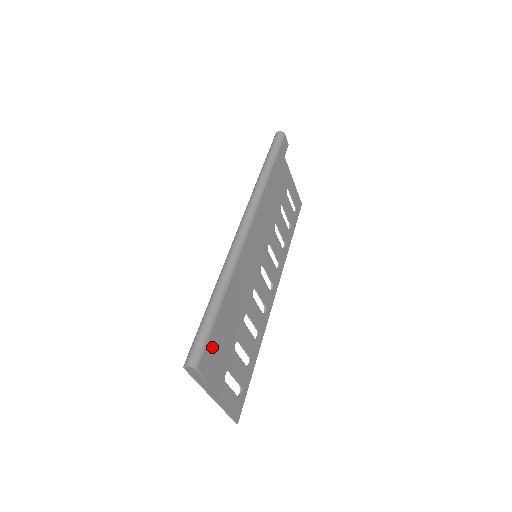
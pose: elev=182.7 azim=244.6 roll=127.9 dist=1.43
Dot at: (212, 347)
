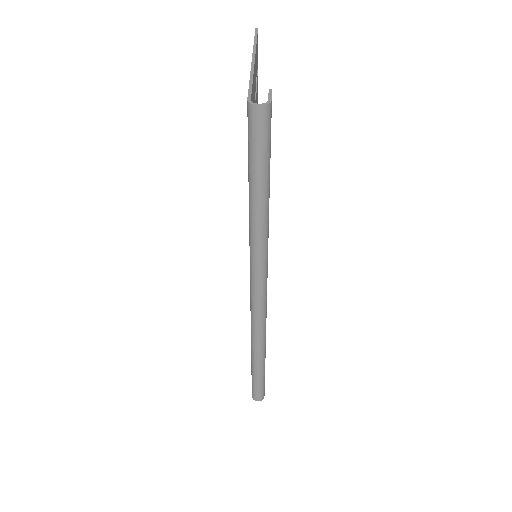
Dot at: occluded
